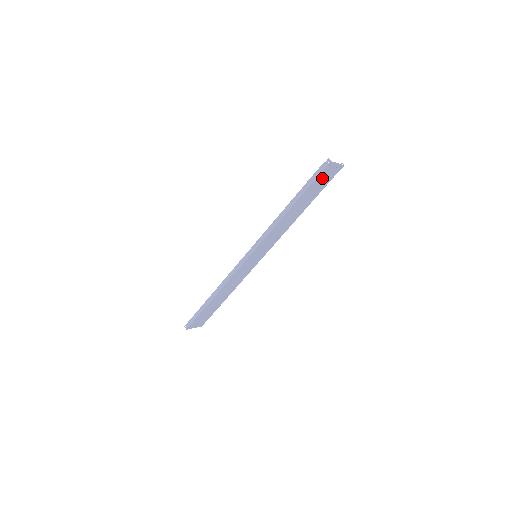
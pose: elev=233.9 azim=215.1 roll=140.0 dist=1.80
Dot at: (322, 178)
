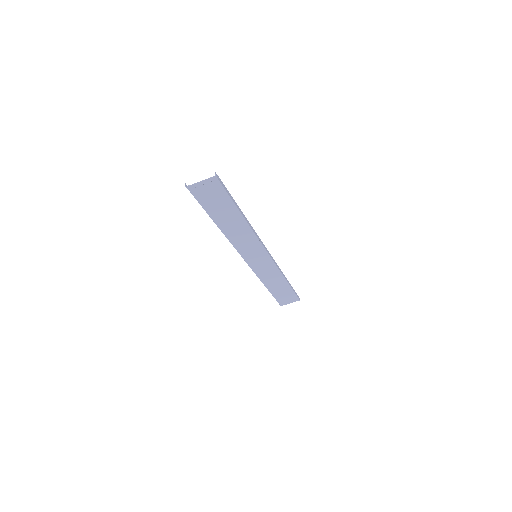
Dot at: (207, 196)
